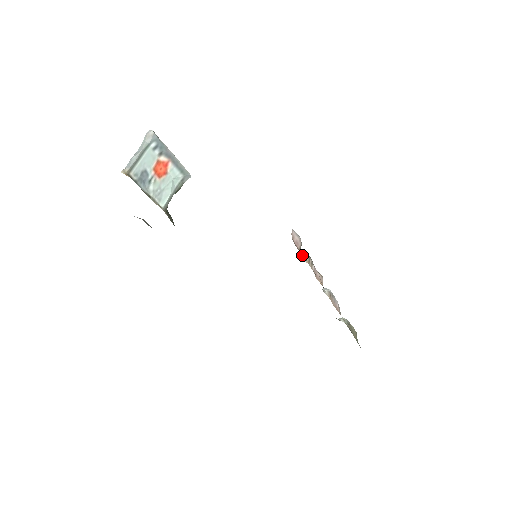
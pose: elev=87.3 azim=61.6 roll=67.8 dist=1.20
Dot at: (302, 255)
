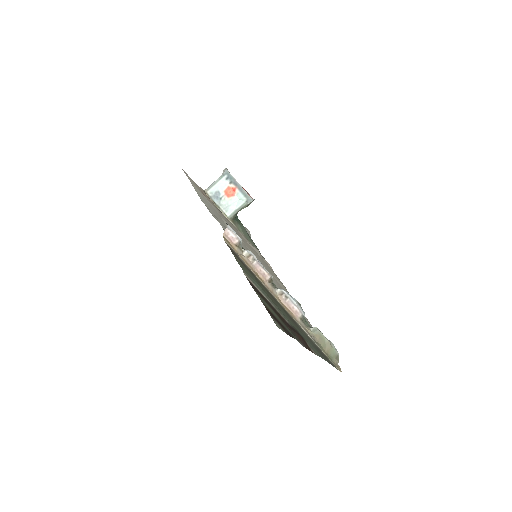
Dot at: (245, 251)
